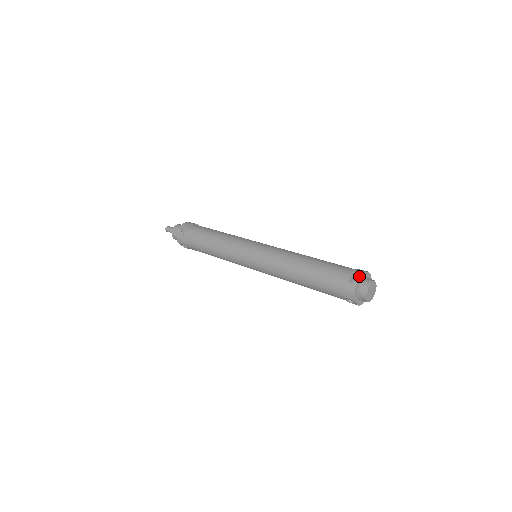
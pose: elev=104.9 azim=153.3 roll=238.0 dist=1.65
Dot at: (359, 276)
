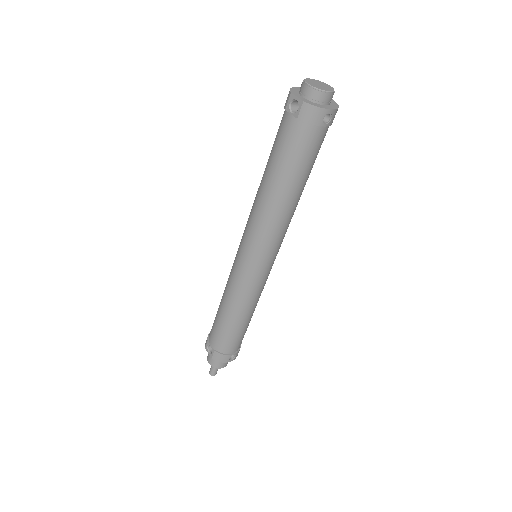
Dot at: occluded
